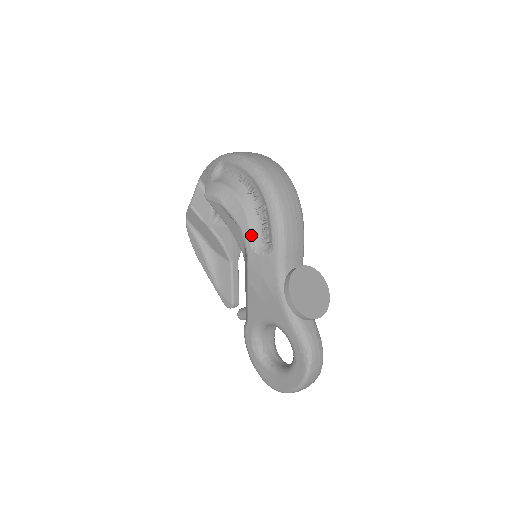
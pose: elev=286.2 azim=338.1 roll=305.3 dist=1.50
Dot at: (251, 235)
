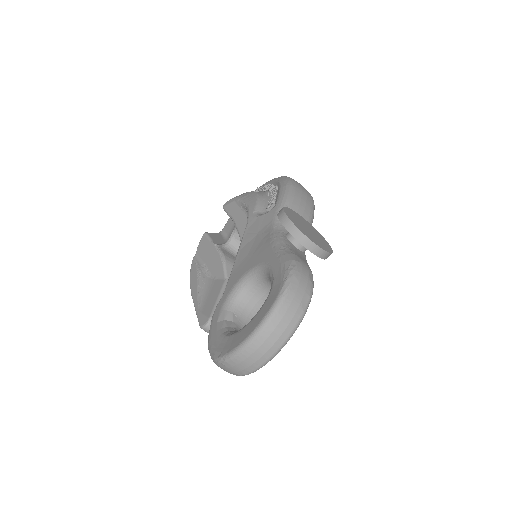
Dot at: (257, 206)
